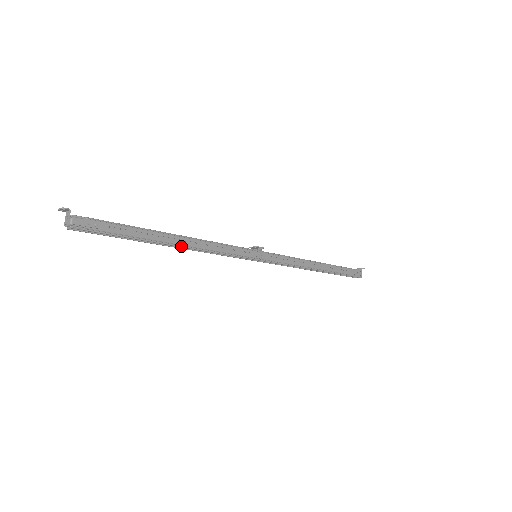
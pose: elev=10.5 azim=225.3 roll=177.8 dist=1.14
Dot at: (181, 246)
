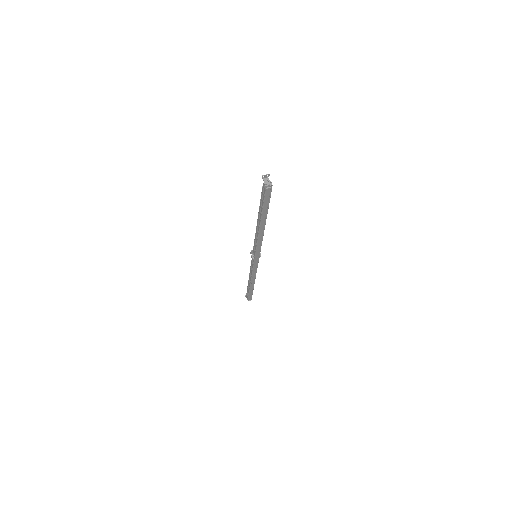
Dot at: occluded
